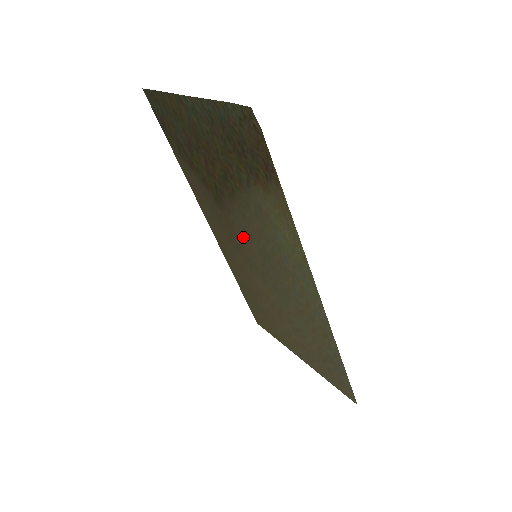
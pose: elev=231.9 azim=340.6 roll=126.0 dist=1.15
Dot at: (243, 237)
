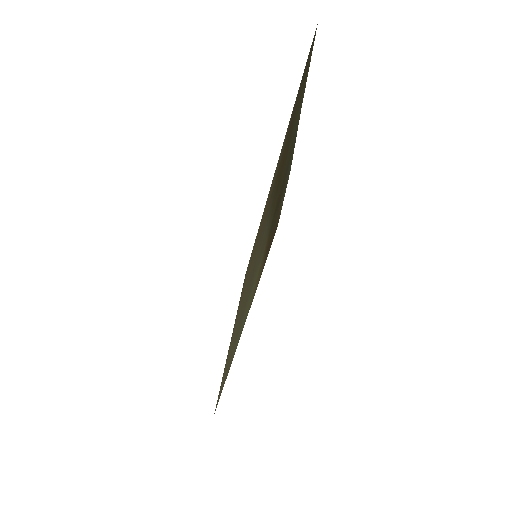
Dot at: occluded
